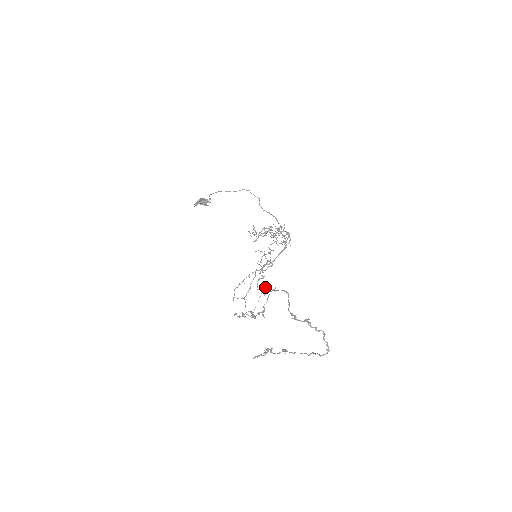
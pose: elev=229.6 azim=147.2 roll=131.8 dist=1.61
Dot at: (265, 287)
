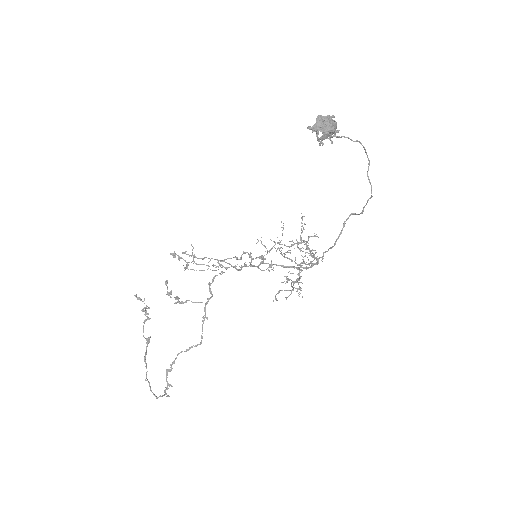
Dot at: (224, 272)
